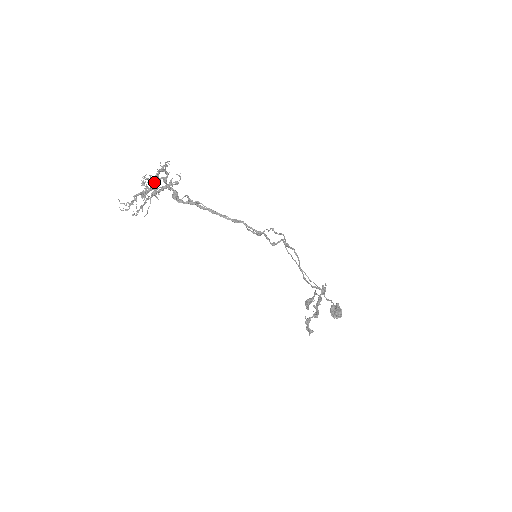
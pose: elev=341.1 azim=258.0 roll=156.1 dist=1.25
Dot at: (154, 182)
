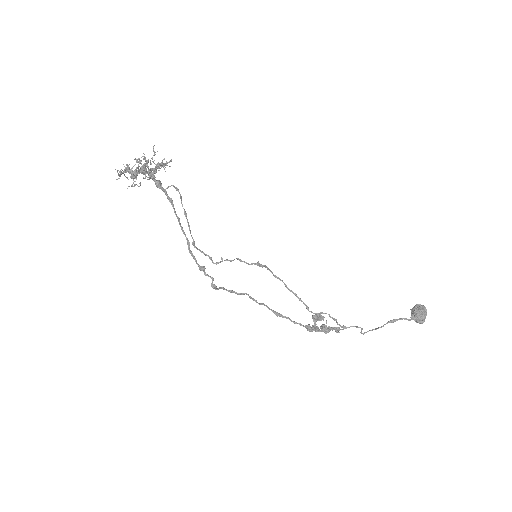
Dot at: (146, 162)
